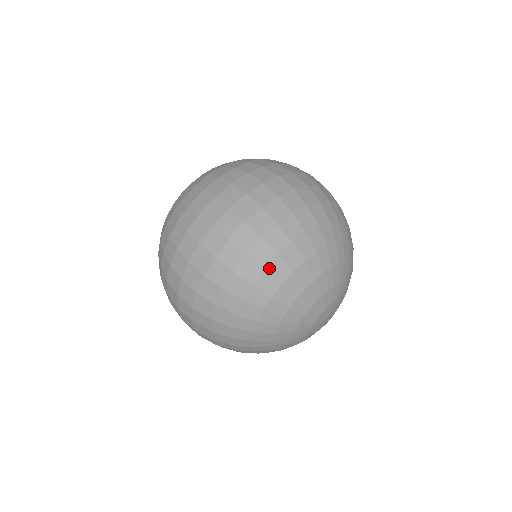
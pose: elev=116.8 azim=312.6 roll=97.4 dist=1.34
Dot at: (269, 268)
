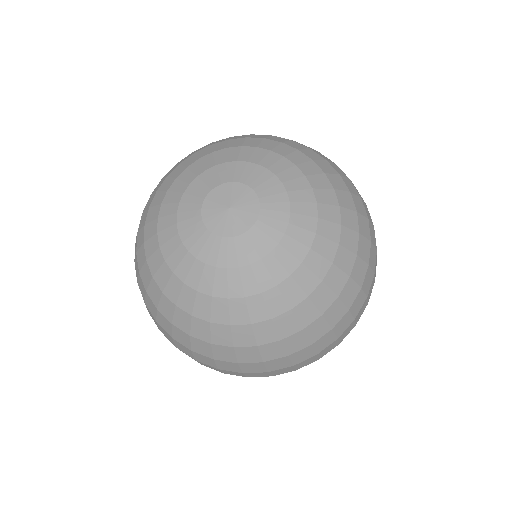
Dot at: occluded
